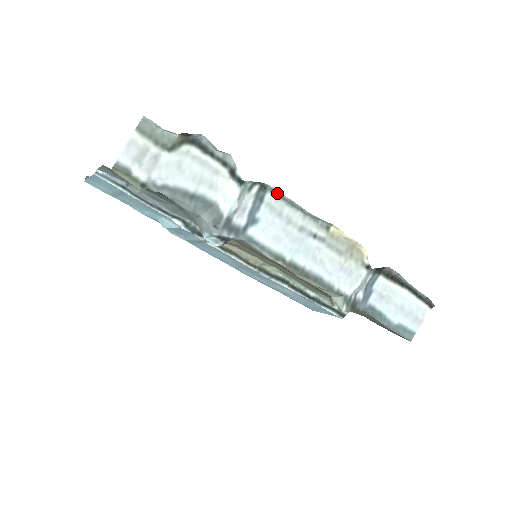
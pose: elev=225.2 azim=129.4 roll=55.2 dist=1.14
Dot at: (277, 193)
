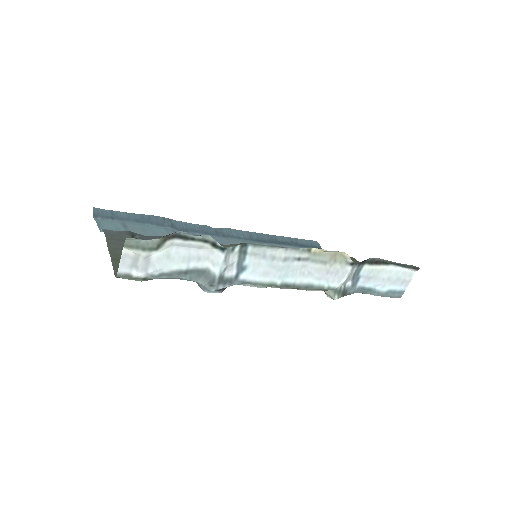
Dot at: (257, 244)
